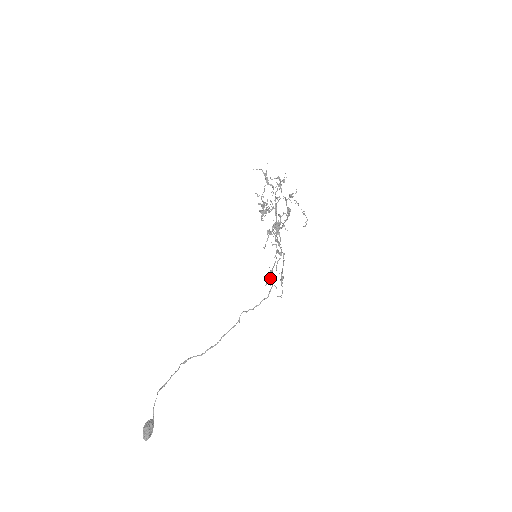
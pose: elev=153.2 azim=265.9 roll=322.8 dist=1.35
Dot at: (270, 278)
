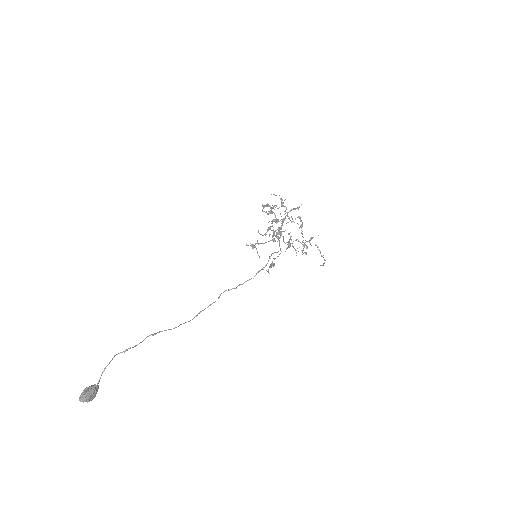
Dot at: occluded
